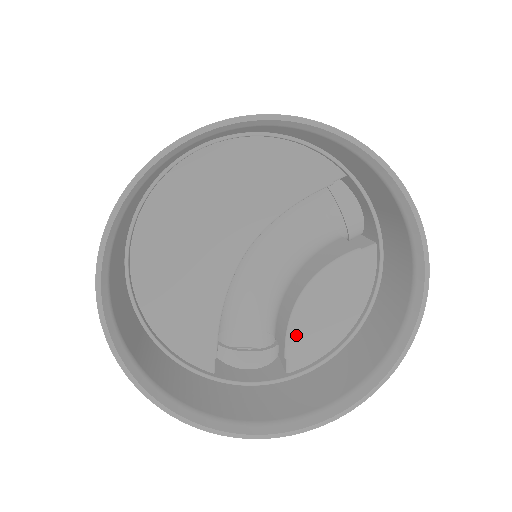
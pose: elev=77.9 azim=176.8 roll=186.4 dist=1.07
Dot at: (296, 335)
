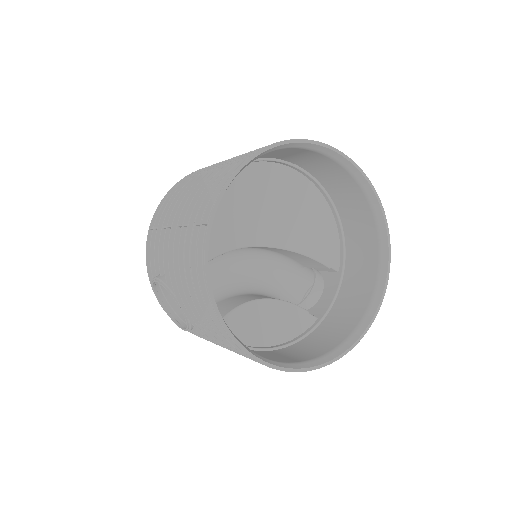
Dot at: (238, 315)
